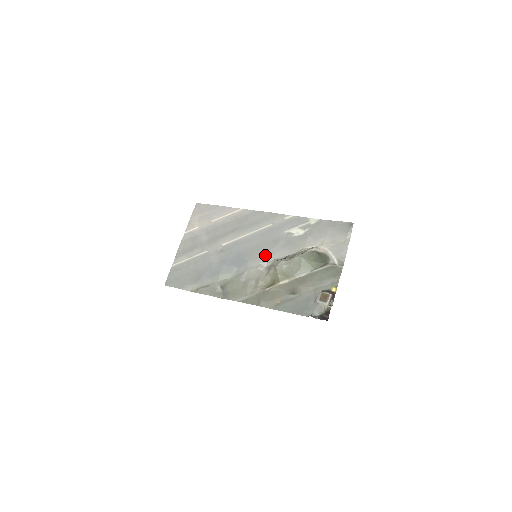
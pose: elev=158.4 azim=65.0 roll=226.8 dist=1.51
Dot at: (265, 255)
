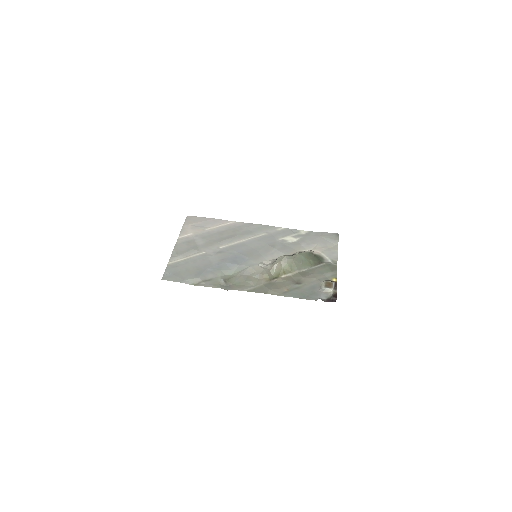
Dot at: (265, 255)
